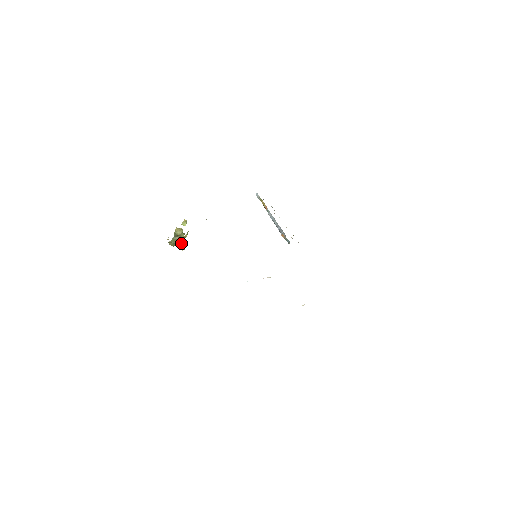
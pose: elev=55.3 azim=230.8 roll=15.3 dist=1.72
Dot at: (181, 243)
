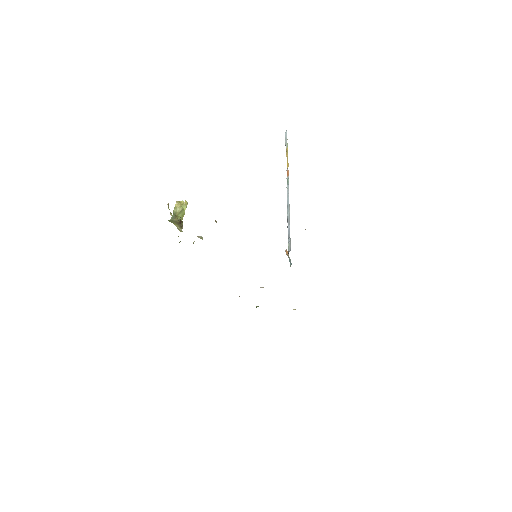
Dot at: (179, 225)
